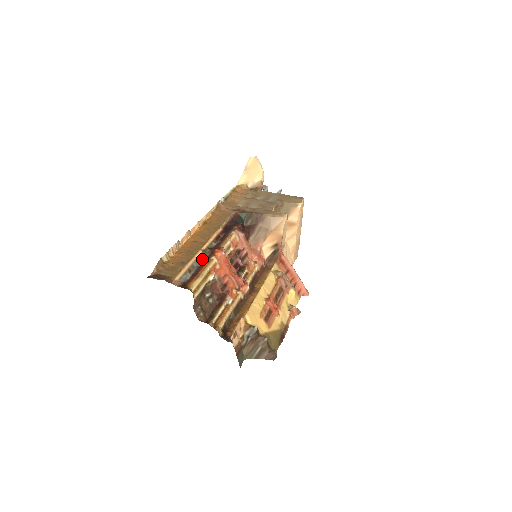
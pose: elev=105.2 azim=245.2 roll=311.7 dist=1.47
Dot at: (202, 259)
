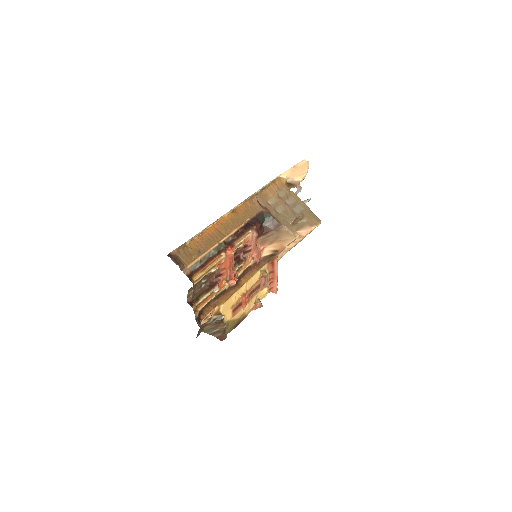
Dot at: (215, 252)
